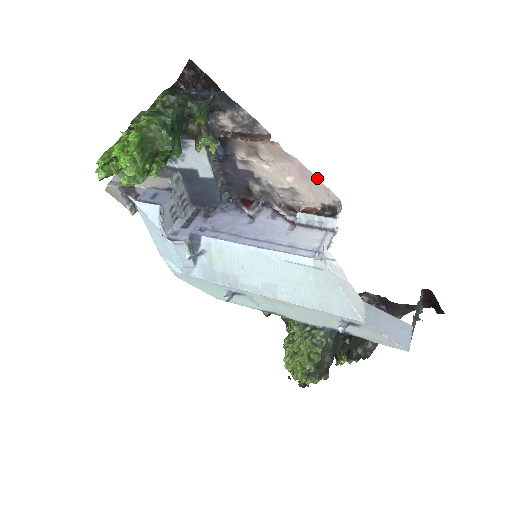
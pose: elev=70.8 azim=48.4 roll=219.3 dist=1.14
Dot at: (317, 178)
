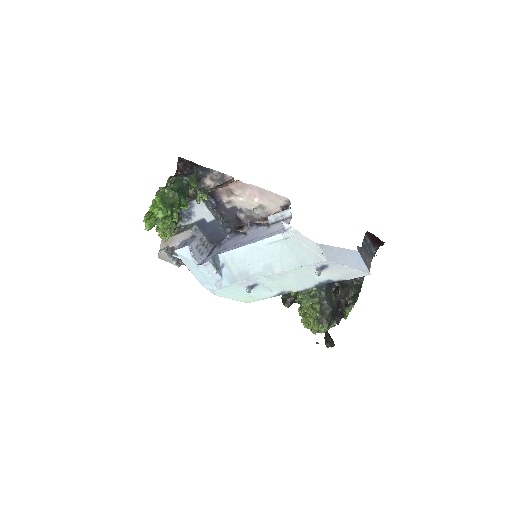
Dot at: (269, 191)
